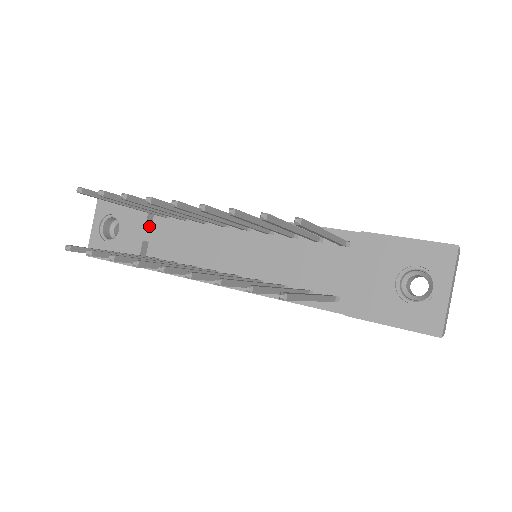
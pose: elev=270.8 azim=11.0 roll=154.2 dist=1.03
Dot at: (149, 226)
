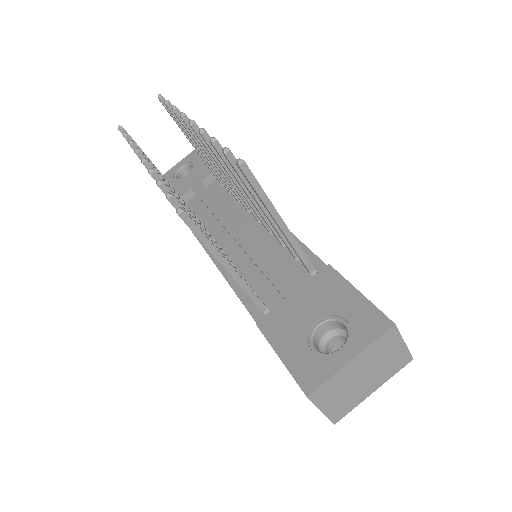
Dot at: (206, 183)
